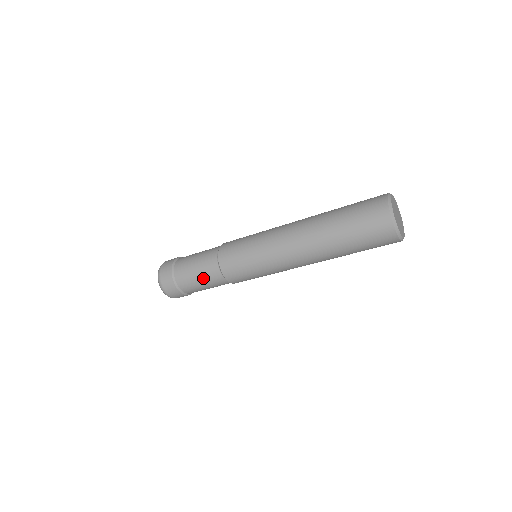
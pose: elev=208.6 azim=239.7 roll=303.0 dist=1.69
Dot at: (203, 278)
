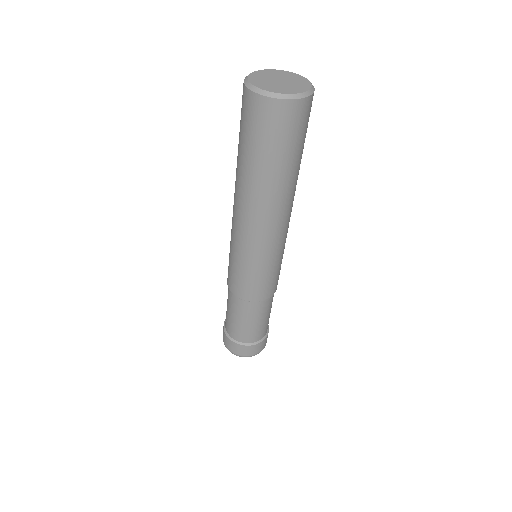
Dot at: (243, 318)
